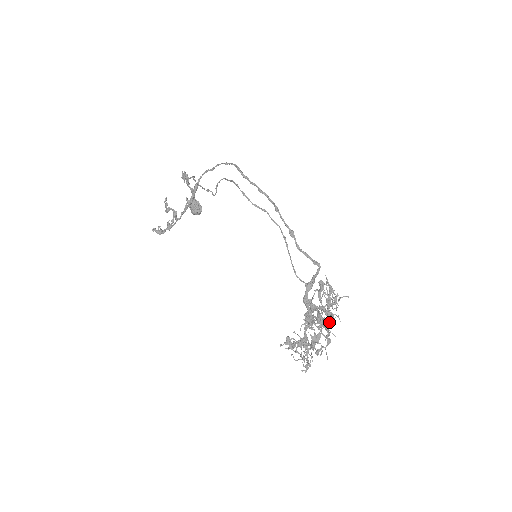
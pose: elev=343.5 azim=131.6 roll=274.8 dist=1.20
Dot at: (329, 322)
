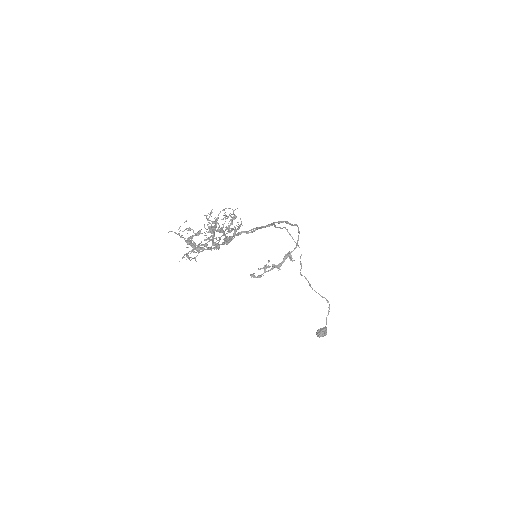
Dot at: (207, 218)
